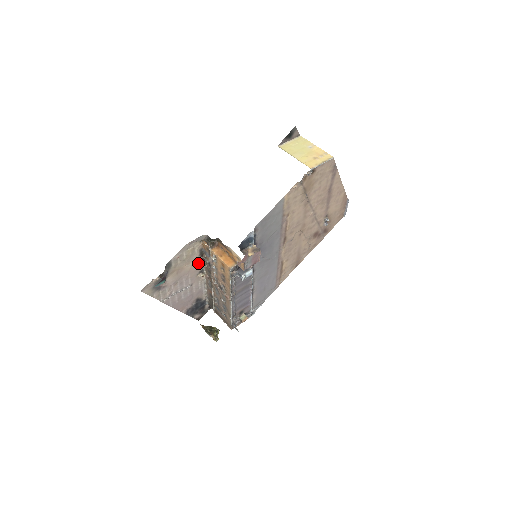
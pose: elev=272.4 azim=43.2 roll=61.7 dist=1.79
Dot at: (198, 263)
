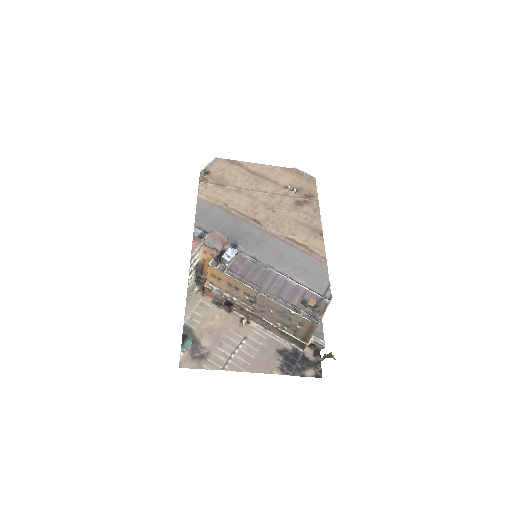
Dot at: (227, 315)
